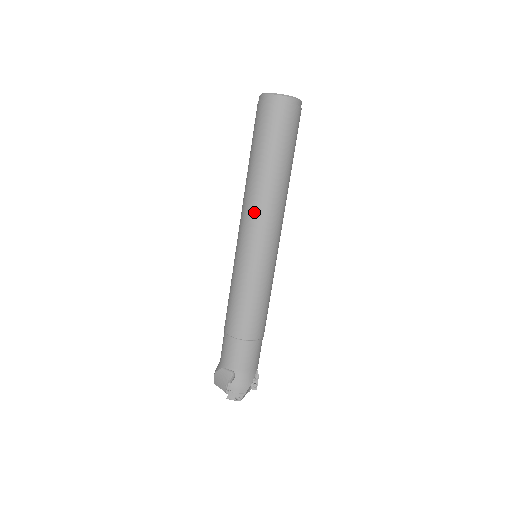
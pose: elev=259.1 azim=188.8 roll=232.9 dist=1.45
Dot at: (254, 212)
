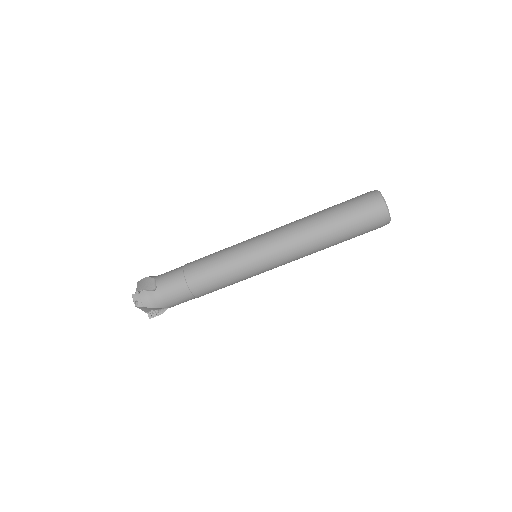
Dot at: (289, 232)
